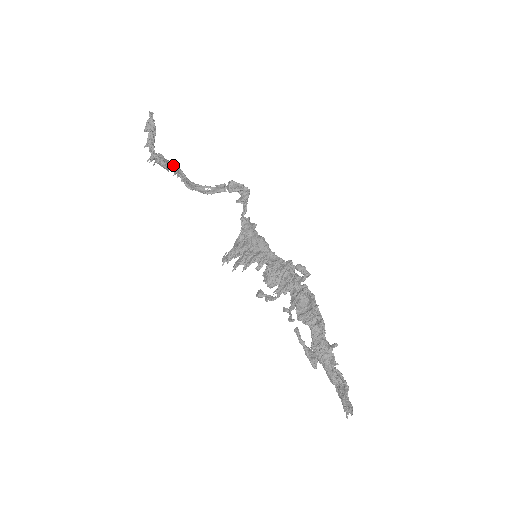
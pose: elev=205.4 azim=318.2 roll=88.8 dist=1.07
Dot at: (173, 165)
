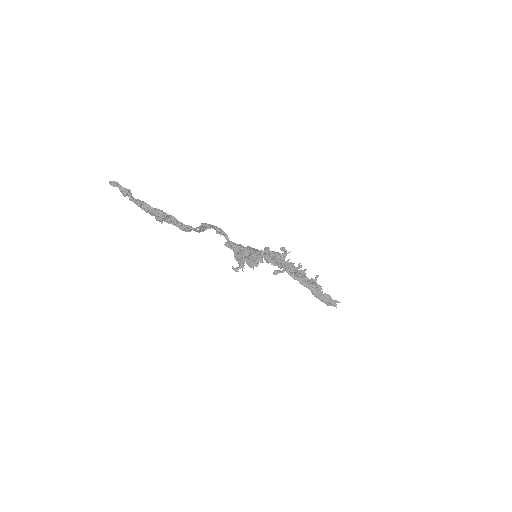
Dot at: occluded
